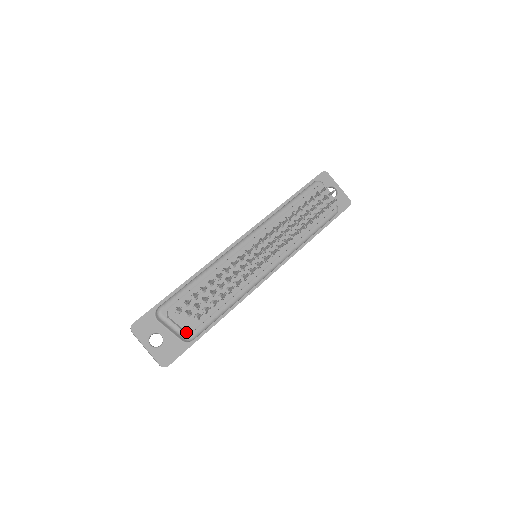
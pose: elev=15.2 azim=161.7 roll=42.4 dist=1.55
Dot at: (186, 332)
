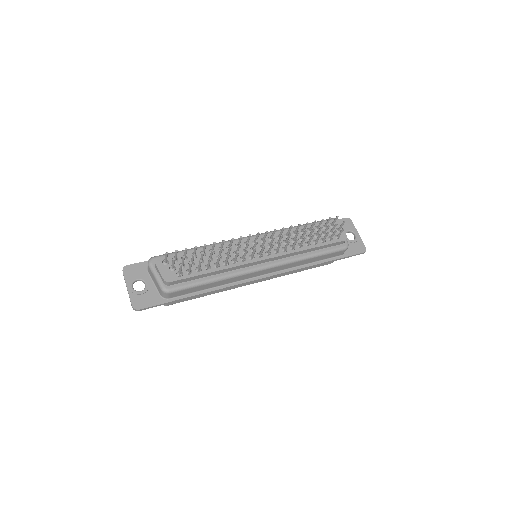
Dot at: (165, 284)
